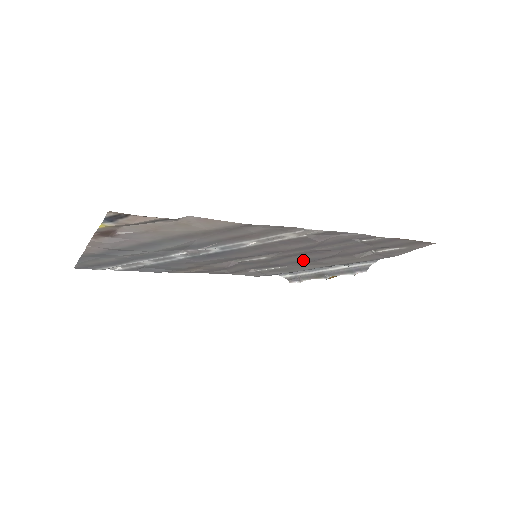
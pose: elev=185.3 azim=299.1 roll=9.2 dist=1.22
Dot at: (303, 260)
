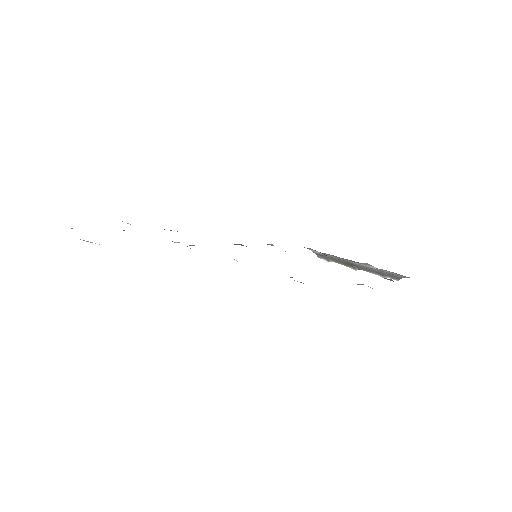
Dot at: occluded
